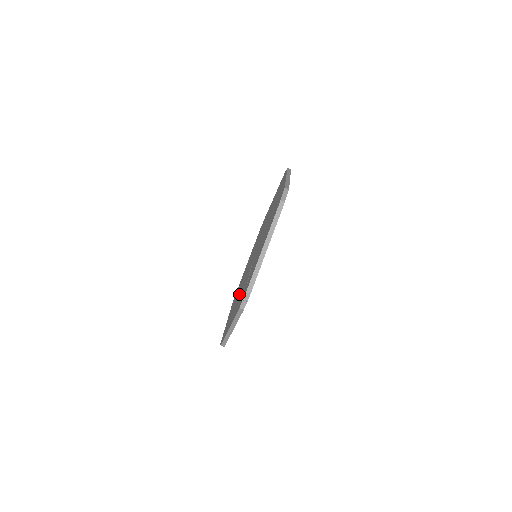
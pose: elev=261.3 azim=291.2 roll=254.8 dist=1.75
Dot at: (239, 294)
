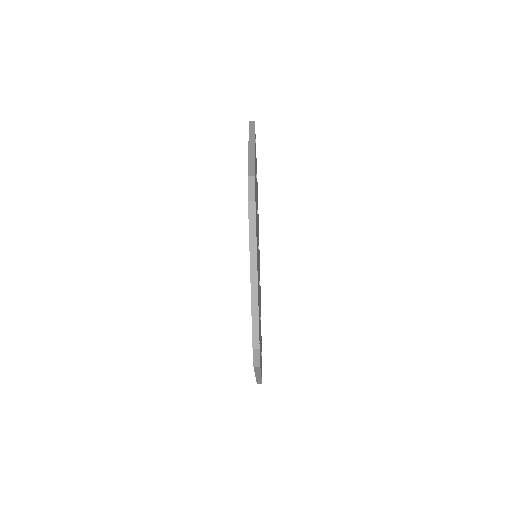
Dot at: occluded
